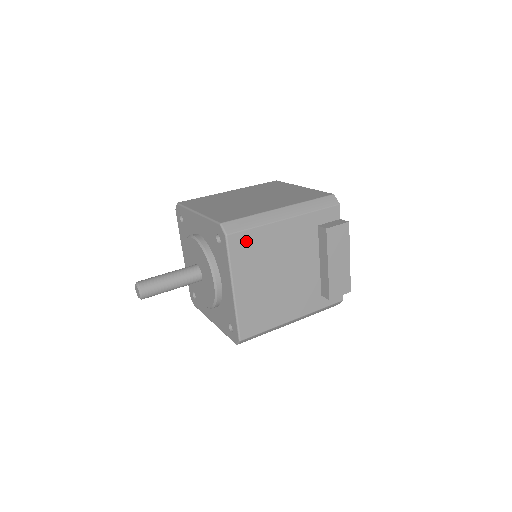
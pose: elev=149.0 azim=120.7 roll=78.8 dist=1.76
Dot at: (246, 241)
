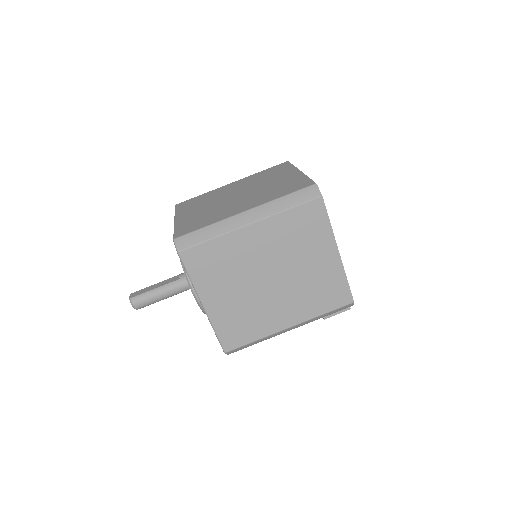
Dot at: occluded
